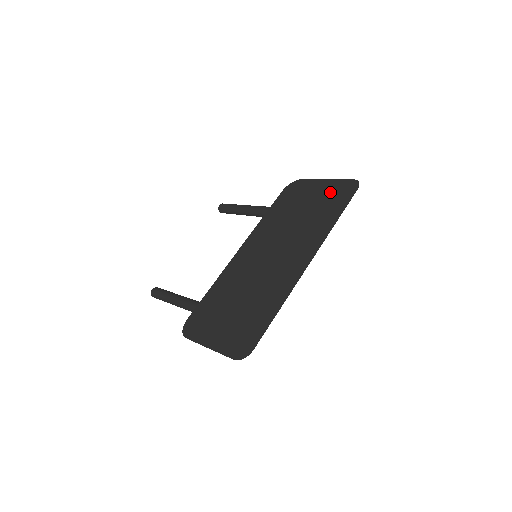
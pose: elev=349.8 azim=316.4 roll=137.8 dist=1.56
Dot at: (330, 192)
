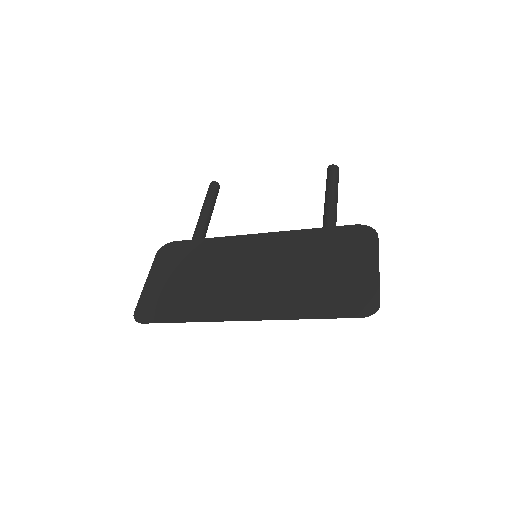
Dot at: (354, 285)
